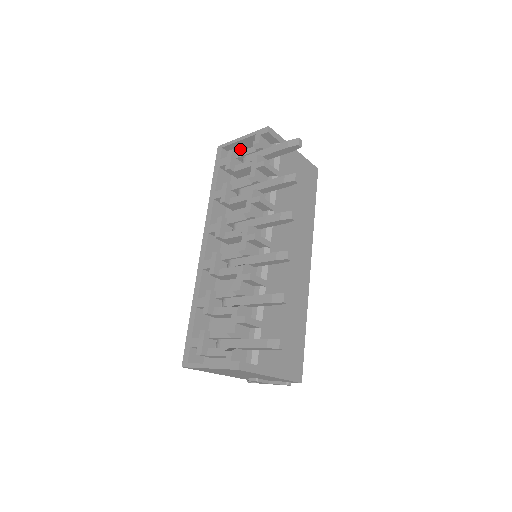
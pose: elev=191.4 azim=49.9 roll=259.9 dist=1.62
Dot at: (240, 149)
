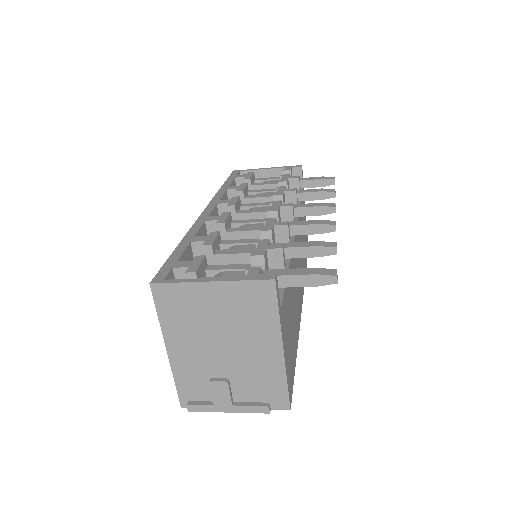
Dot at: occluded
